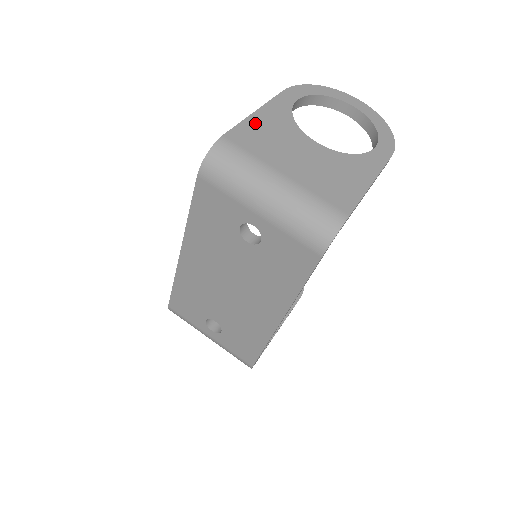
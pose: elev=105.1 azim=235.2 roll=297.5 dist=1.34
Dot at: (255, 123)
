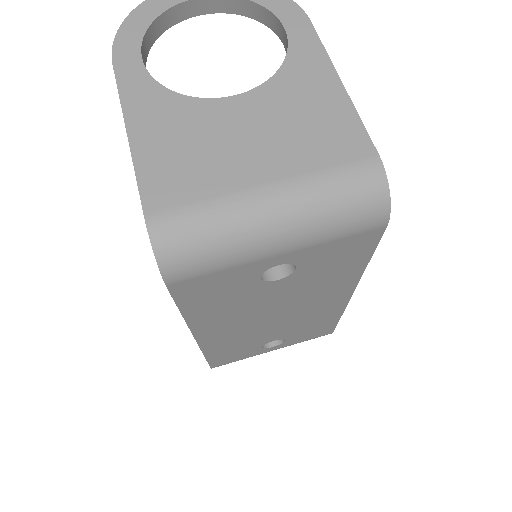
Dot at: (149, 150)
